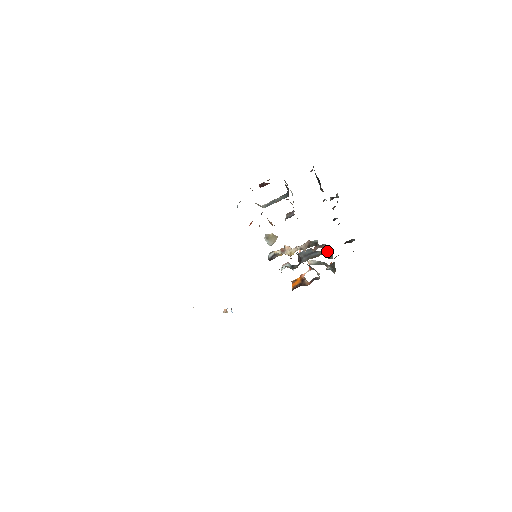
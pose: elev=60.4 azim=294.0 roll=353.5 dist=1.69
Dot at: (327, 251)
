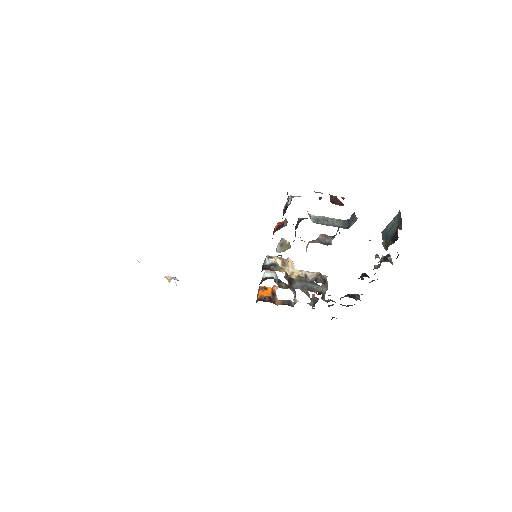
Dot at: (326, 290)
